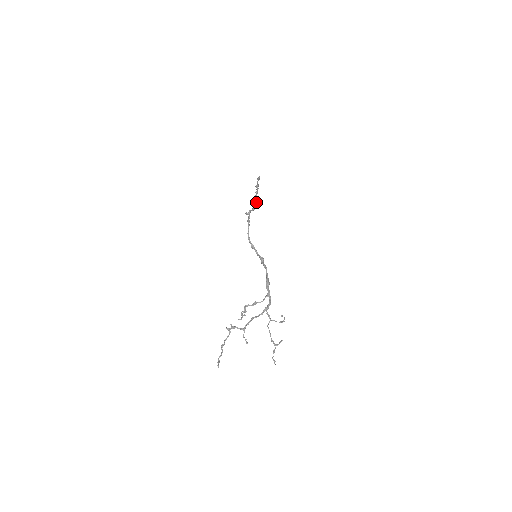
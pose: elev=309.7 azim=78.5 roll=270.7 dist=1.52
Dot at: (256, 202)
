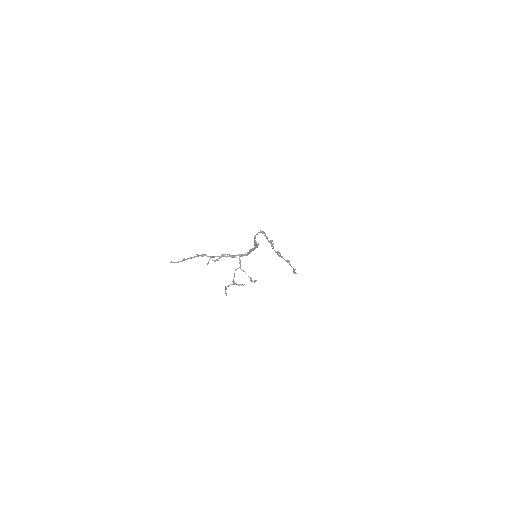
Dot at: (279, 252)
